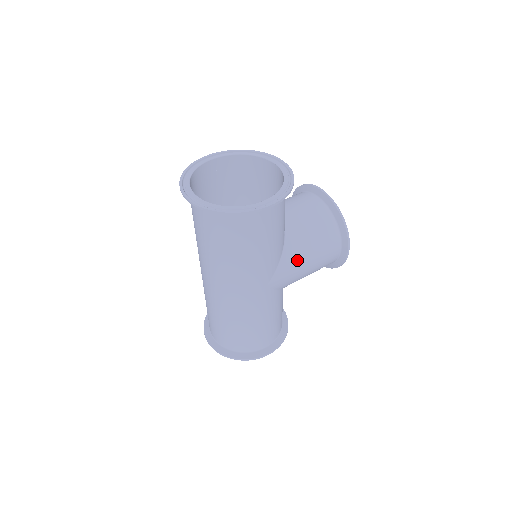
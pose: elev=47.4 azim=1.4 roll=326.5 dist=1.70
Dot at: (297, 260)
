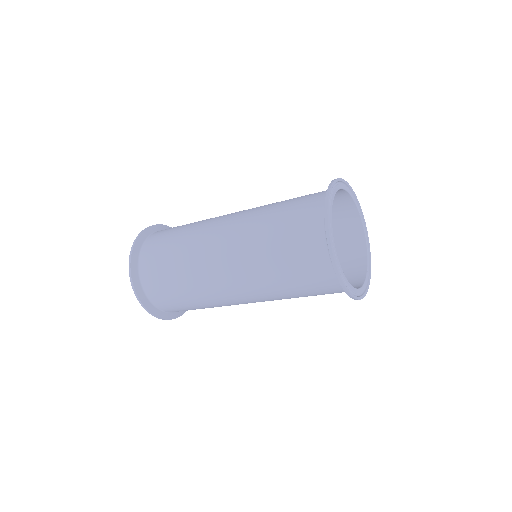
Dot at: occluded
